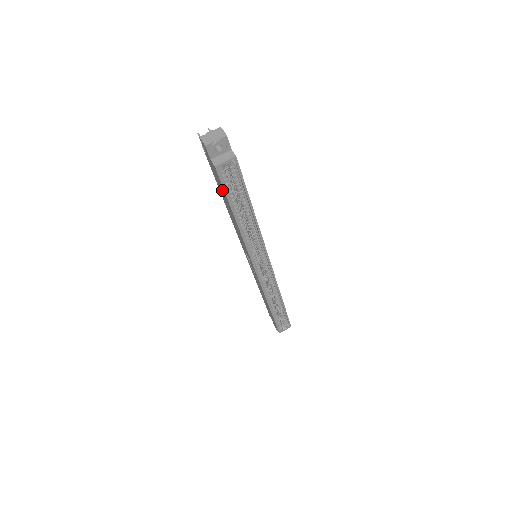
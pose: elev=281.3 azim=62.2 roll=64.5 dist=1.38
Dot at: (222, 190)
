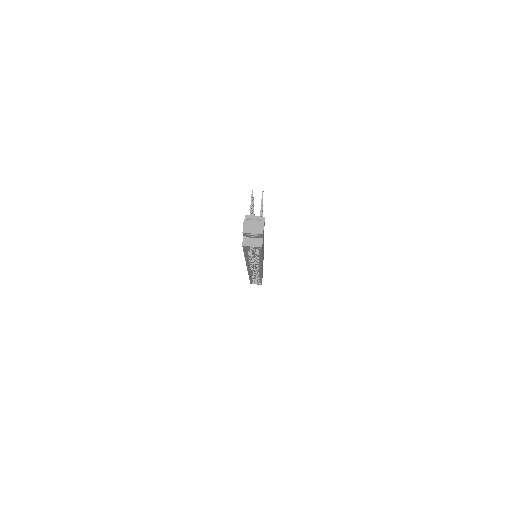
Dot at: occluded
